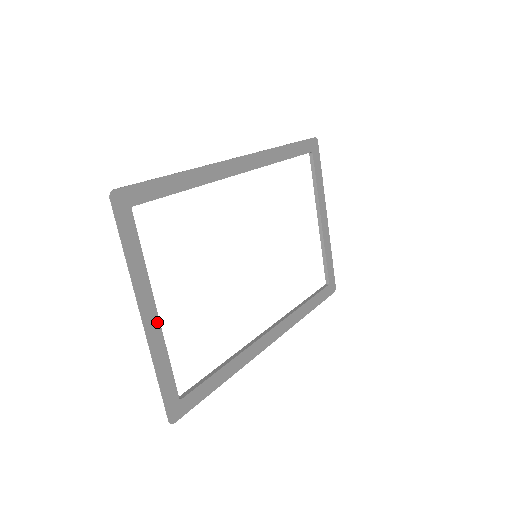
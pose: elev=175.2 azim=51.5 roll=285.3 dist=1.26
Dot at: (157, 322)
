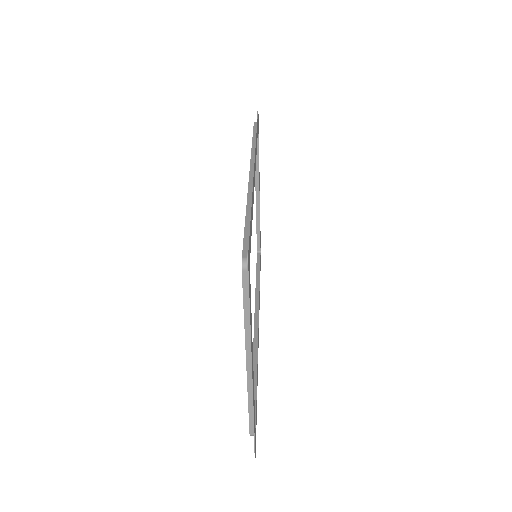
Dot at: (253, 372)
